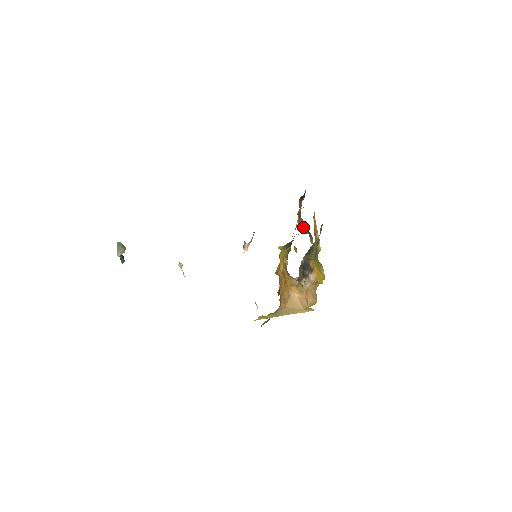
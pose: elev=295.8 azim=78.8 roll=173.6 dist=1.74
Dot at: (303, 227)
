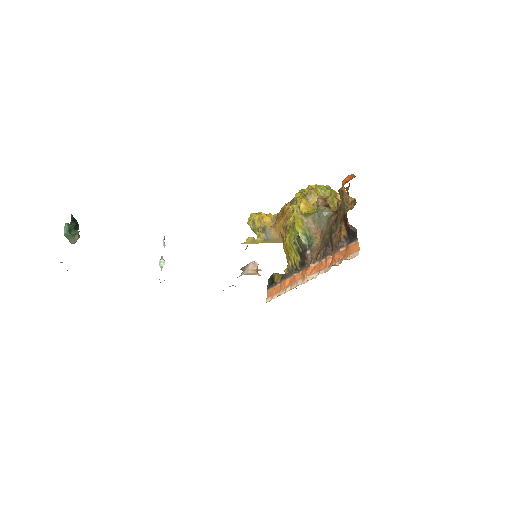
Dot at: occluded
